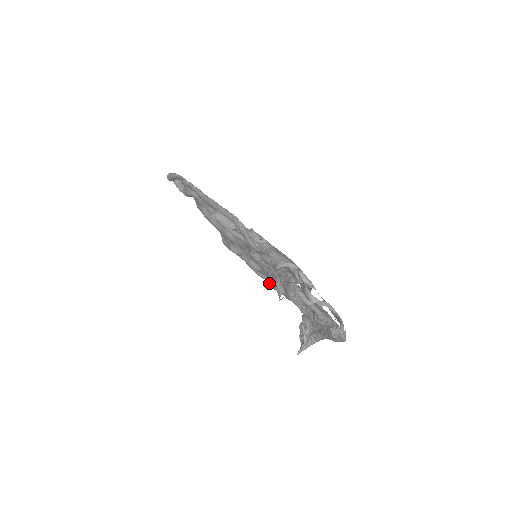
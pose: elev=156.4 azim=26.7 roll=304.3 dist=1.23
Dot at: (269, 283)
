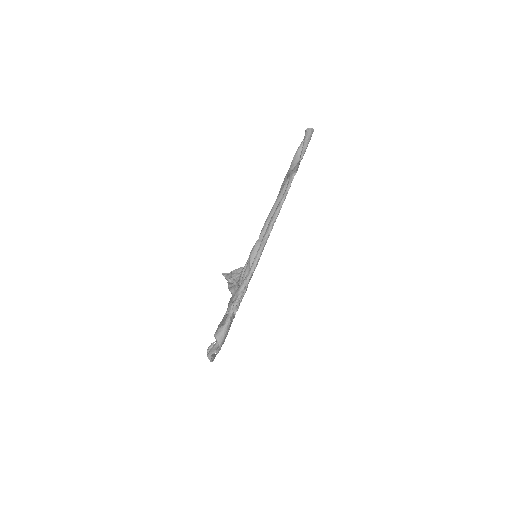
Dot at: occluded
